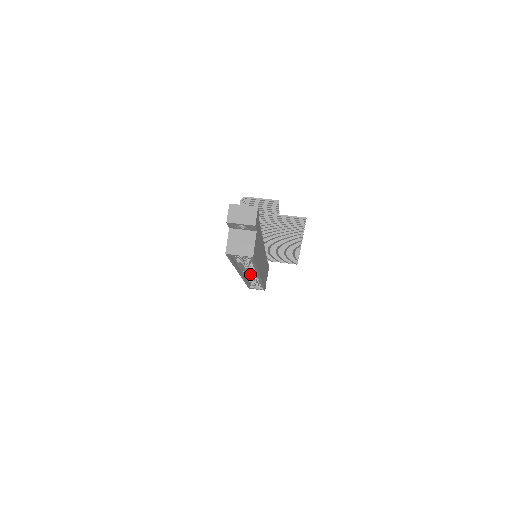
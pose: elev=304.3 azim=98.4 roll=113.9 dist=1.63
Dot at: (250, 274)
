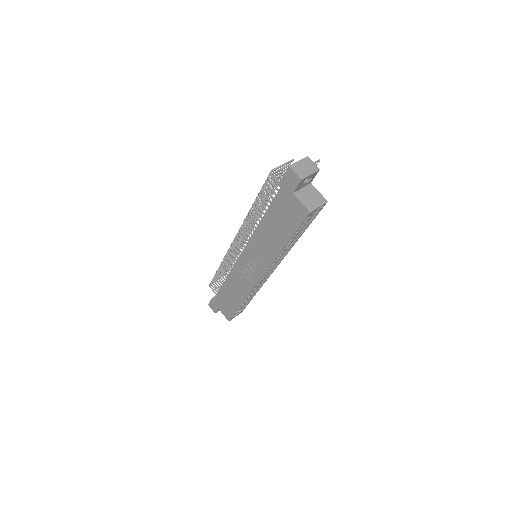
Dot at: occluded
